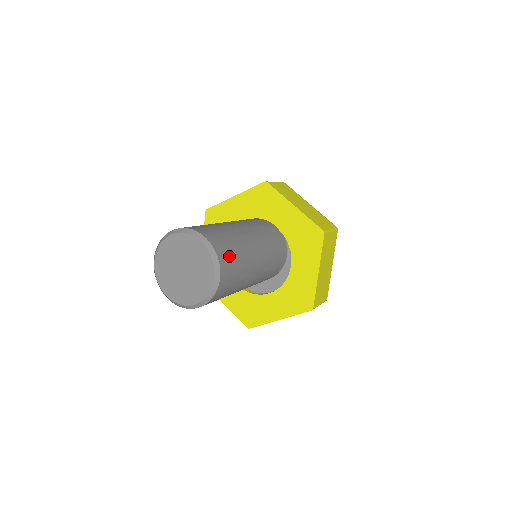
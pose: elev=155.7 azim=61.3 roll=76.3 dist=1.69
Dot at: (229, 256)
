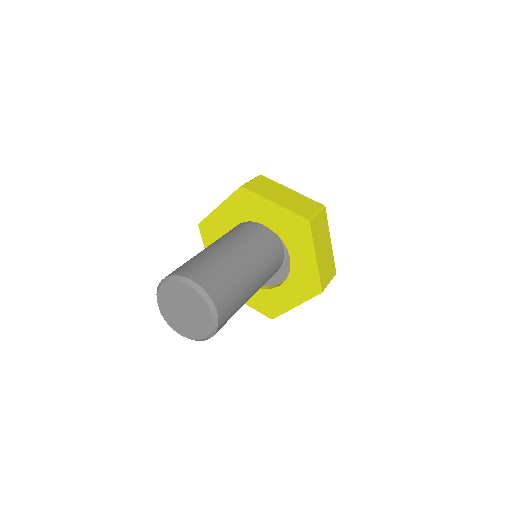
Dot at: (220, 287)
